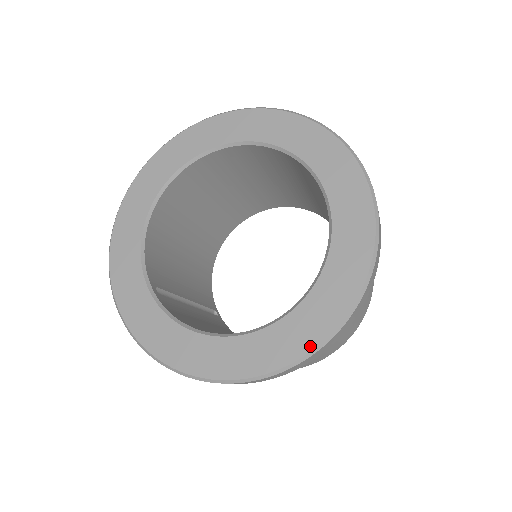
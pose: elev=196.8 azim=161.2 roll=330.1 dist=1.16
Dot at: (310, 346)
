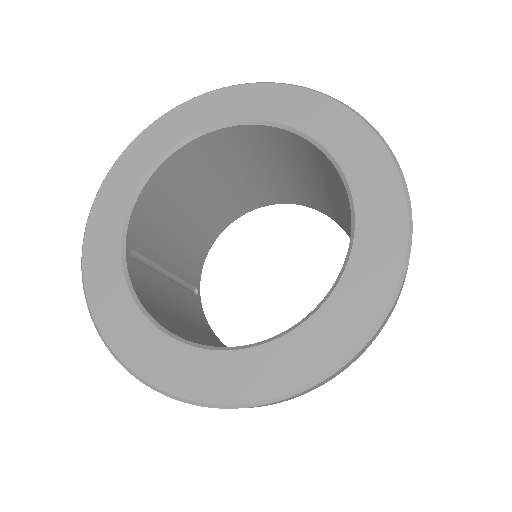
Dot at: (261, 395)
